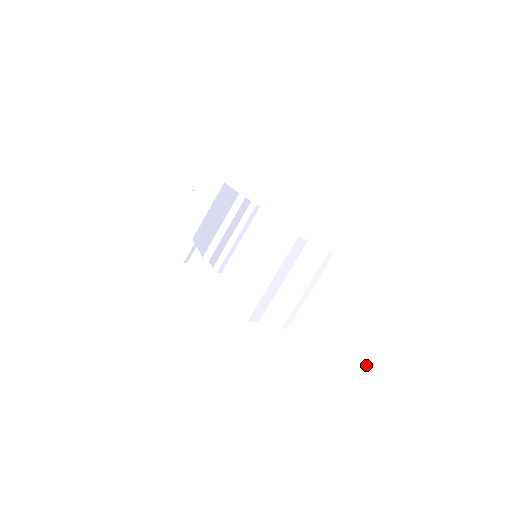
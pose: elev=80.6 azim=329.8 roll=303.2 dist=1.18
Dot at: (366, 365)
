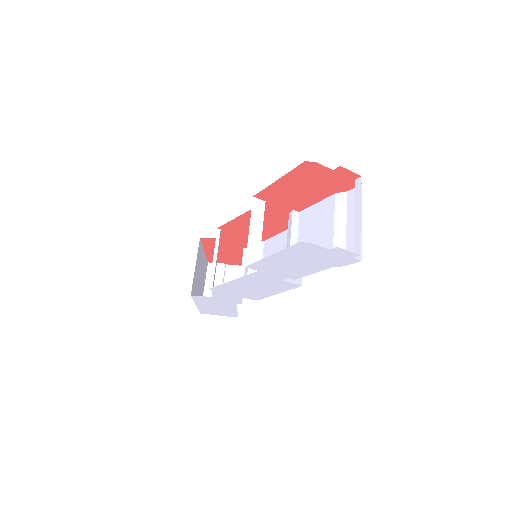
Dot at: (350, 248)
